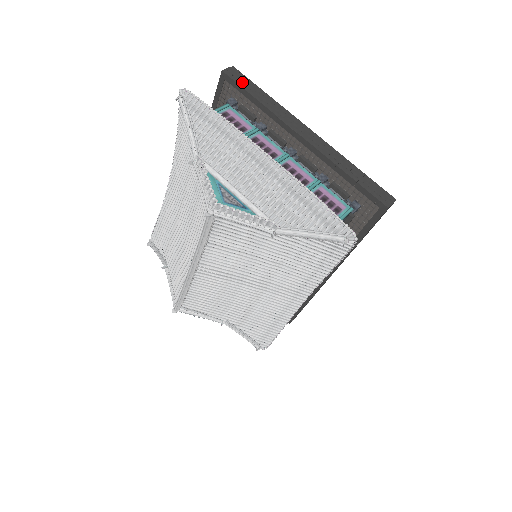
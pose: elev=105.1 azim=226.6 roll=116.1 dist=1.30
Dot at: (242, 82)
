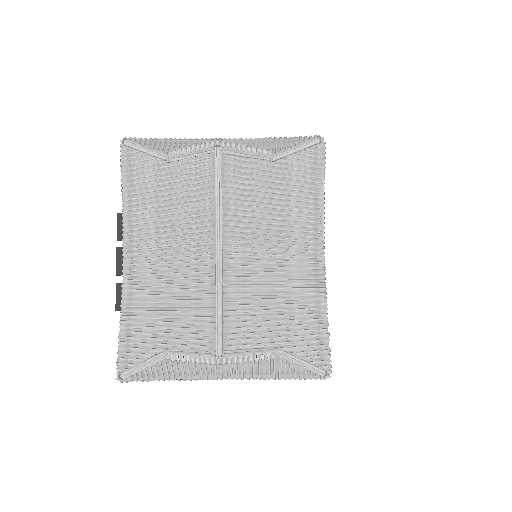
Dot at: occluded
